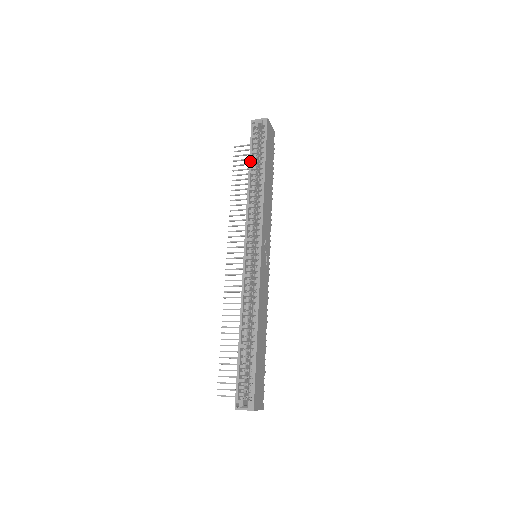
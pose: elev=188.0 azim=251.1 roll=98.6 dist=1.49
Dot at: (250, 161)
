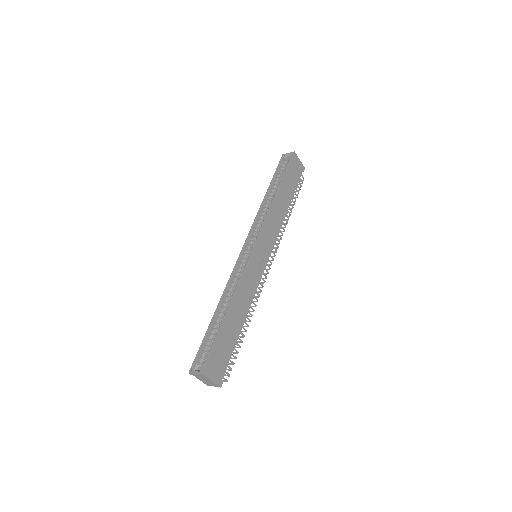
Dot at: (271, 182)
